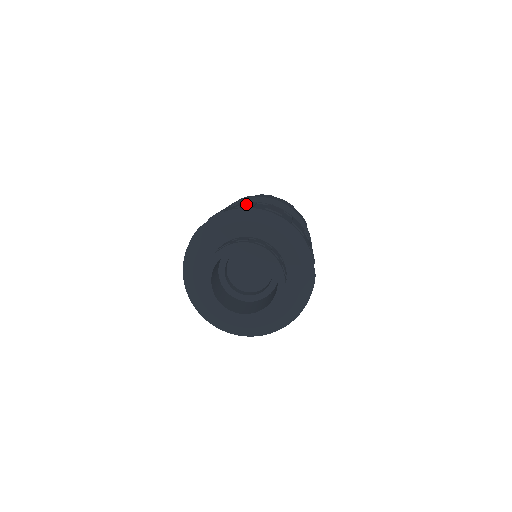
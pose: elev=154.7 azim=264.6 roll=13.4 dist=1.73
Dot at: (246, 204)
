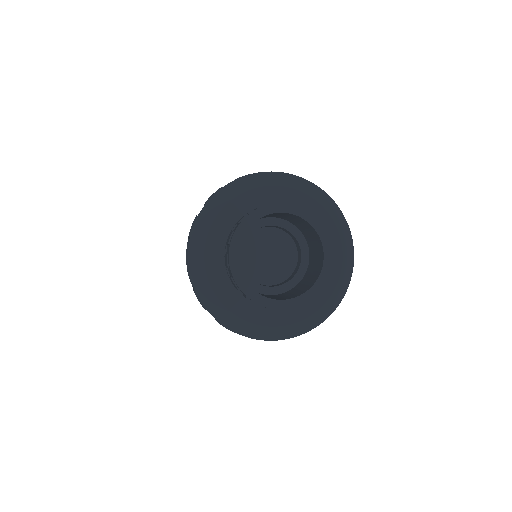
Dot at: occluded
